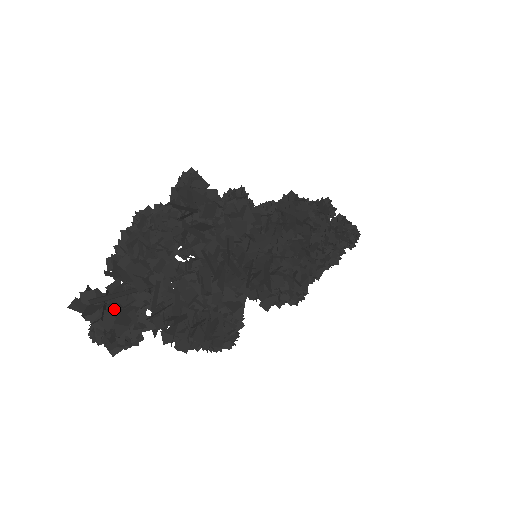
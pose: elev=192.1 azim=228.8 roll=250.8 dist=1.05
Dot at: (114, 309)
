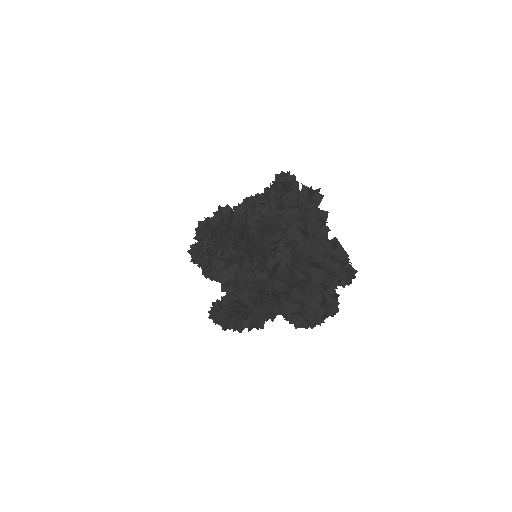
Dot at: occluded
